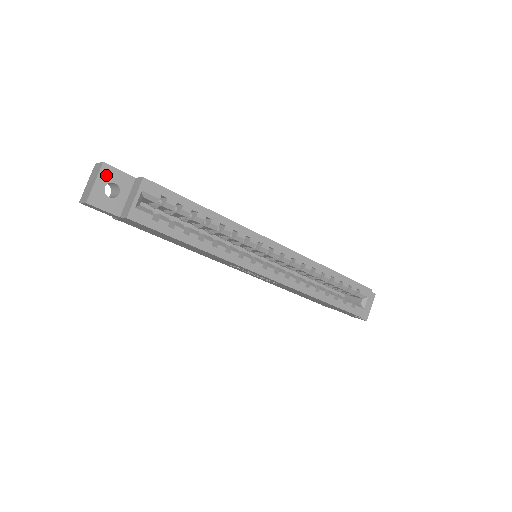
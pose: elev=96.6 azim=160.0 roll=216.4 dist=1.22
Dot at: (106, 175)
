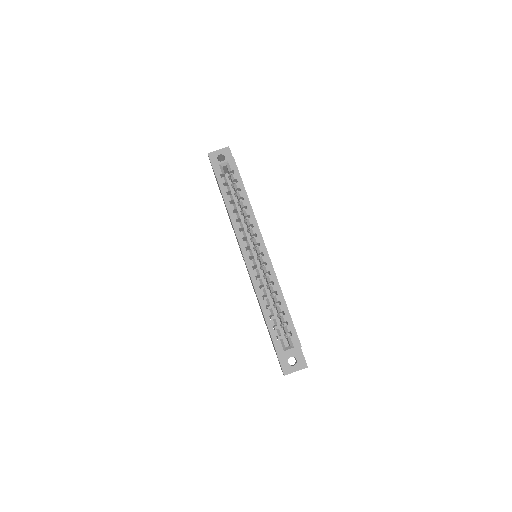
Dot at: (225, 151)
